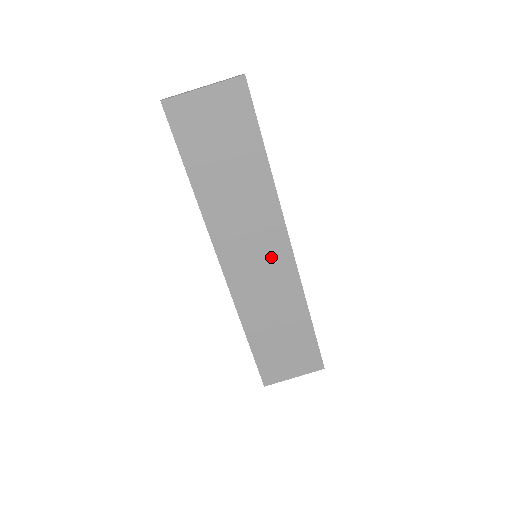
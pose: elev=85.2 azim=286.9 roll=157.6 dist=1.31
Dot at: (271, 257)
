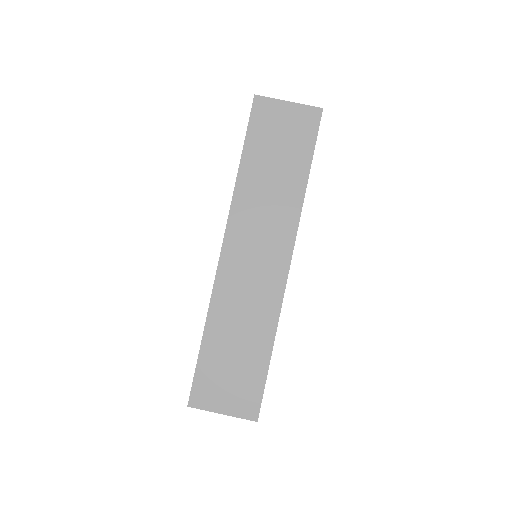
Dot at: (268, 263)
